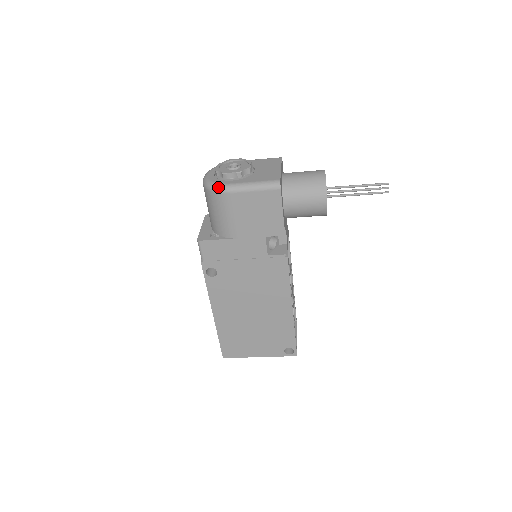
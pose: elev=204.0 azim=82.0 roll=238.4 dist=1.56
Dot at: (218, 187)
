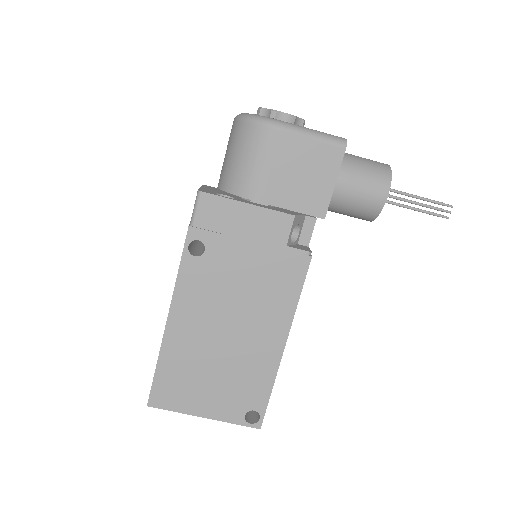
Dot at: (264, 118)
